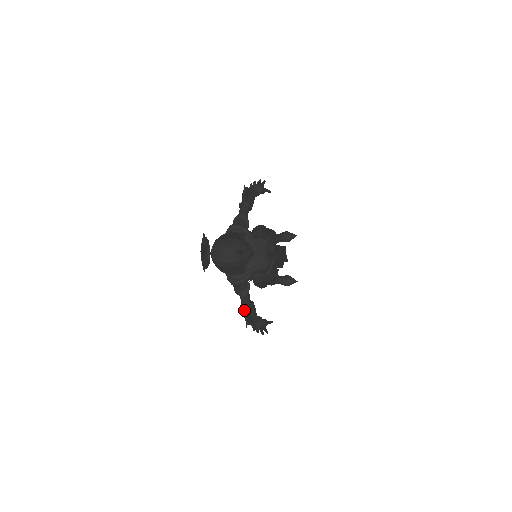
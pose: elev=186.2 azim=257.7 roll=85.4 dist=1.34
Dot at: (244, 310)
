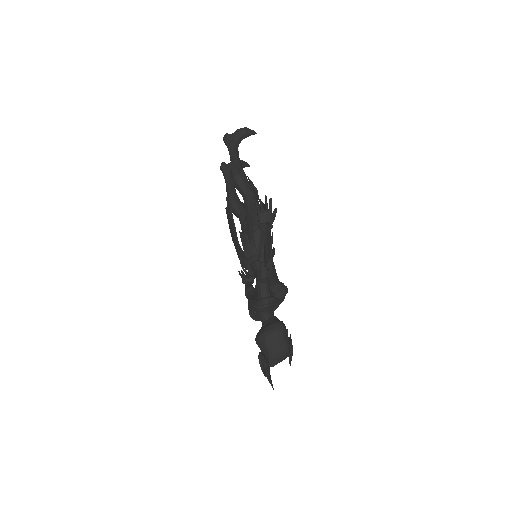
Dot at: occluded
